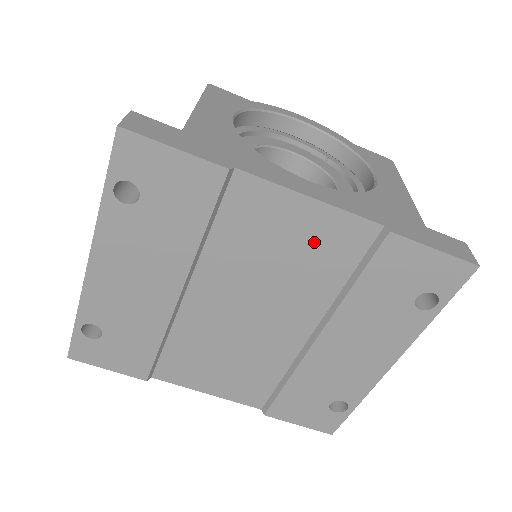
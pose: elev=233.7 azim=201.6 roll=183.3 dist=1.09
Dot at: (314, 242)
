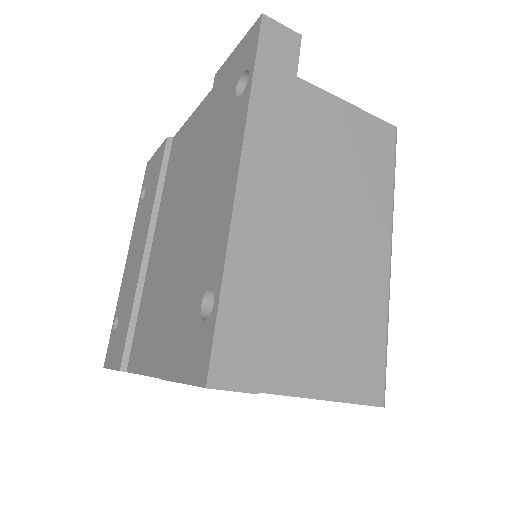
Dot at: (195, 136)
